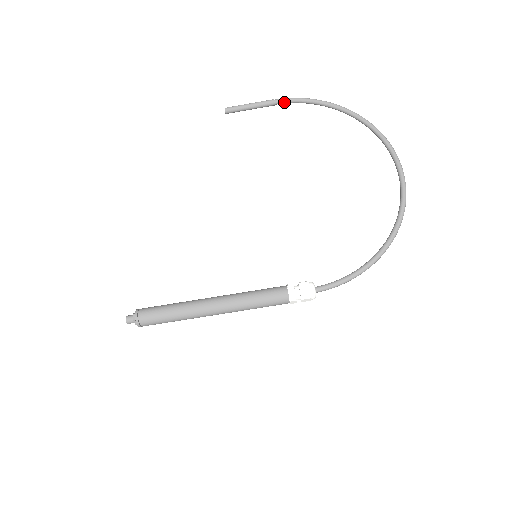
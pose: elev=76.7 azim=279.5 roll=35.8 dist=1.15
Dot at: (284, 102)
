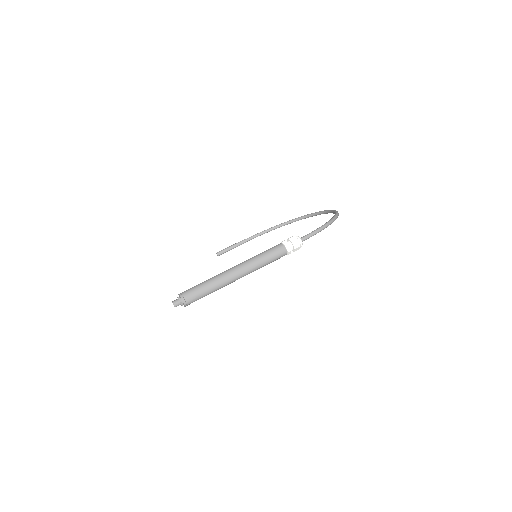
Dot at: (251, 238)
